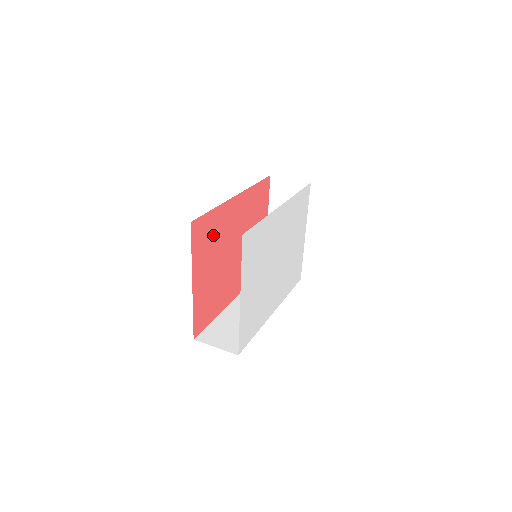
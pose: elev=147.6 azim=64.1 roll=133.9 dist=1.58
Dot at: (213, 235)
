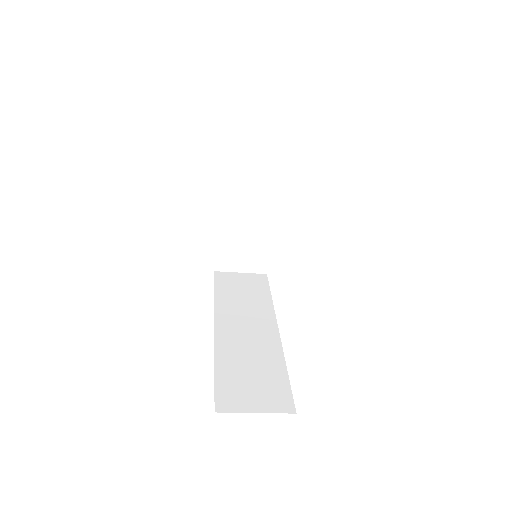
Dot at: occluded
